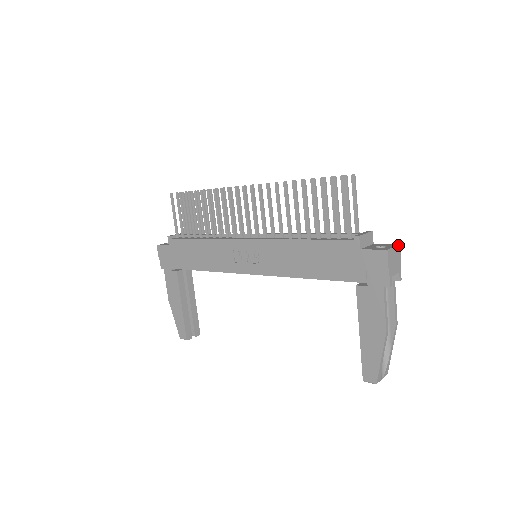
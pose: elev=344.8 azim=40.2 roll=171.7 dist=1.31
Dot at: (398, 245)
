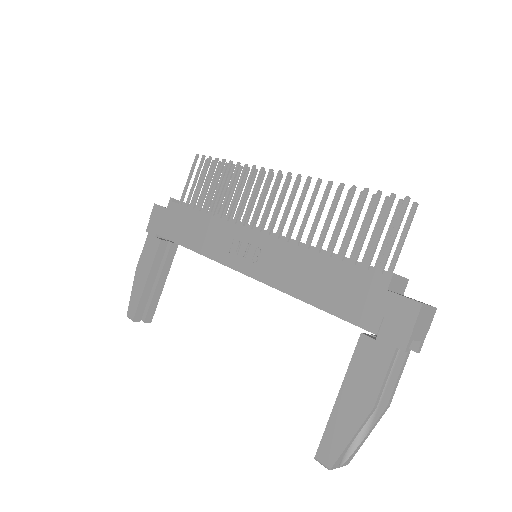
Dot at: (435, 307)
